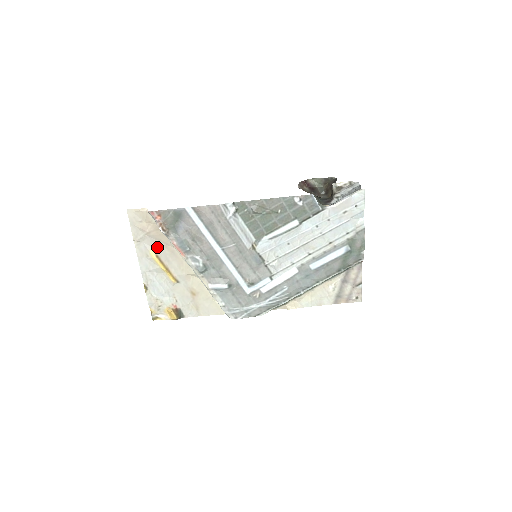
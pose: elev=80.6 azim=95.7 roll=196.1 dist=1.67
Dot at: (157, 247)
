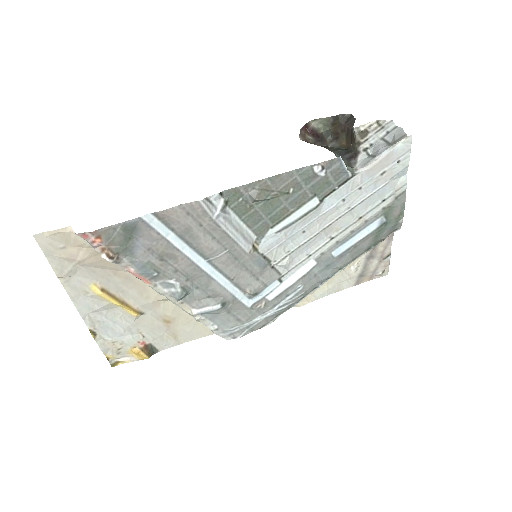
Dot at: (100, 277)
